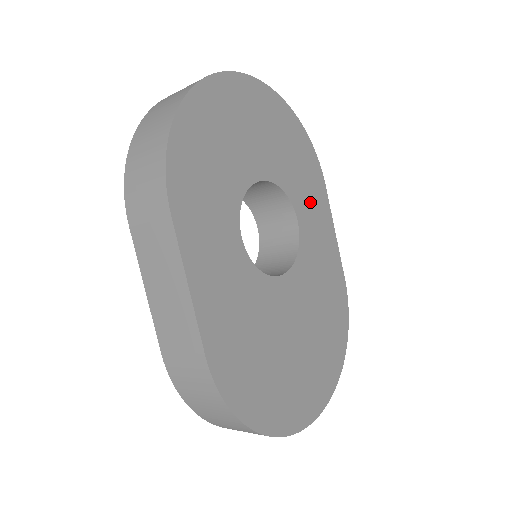
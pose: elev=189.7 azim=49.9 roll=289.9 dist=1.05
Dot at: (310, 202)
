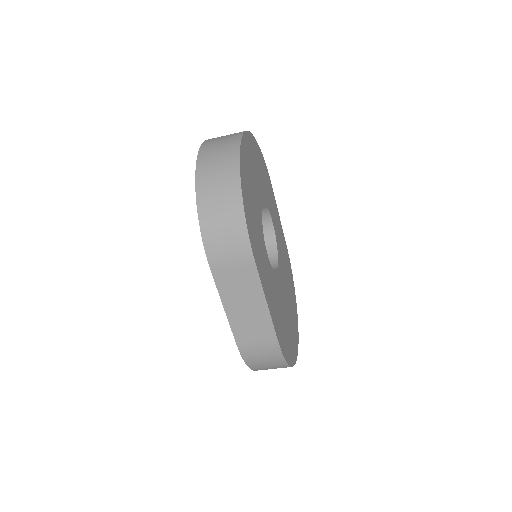
Dot at: (272, 205)
